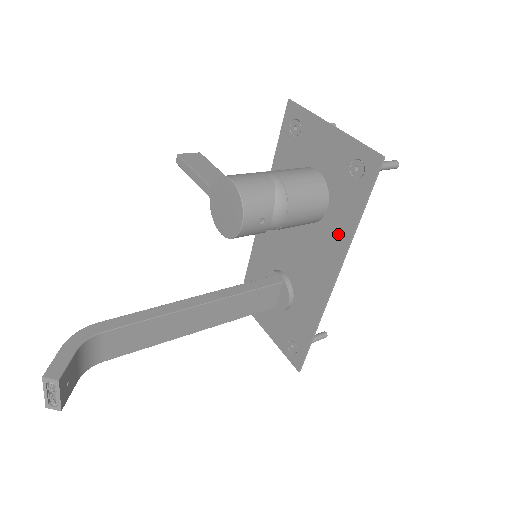
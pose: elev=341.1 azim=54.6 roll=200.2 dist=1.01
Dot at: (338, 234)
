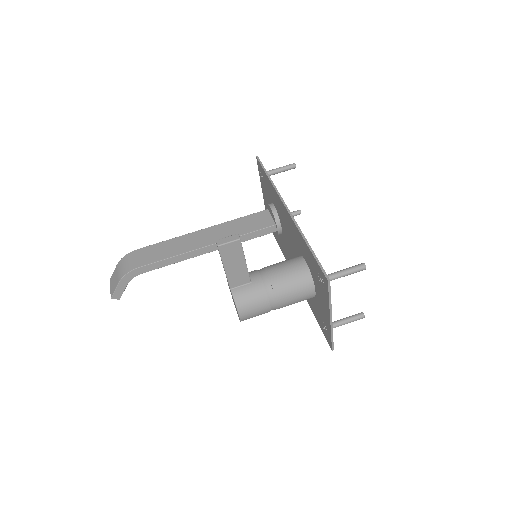
Dot at: occluded
